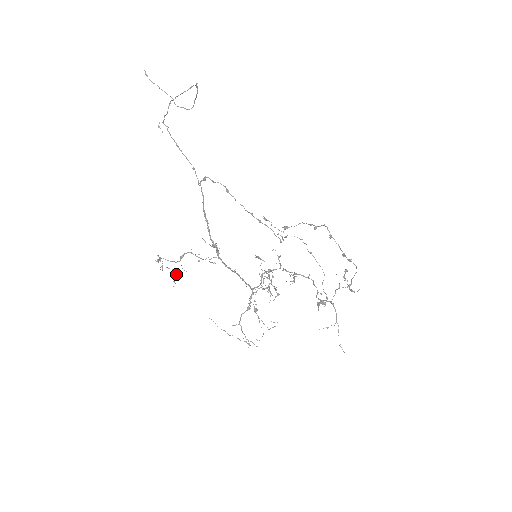
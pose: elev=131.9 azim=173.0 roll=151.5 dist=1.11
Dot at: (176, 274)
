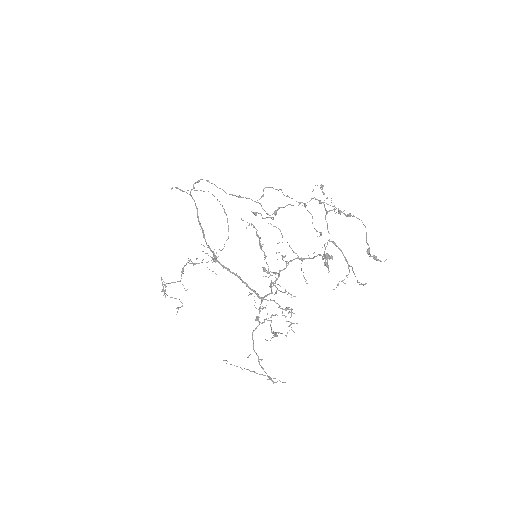
Dot at: (181, 302)
